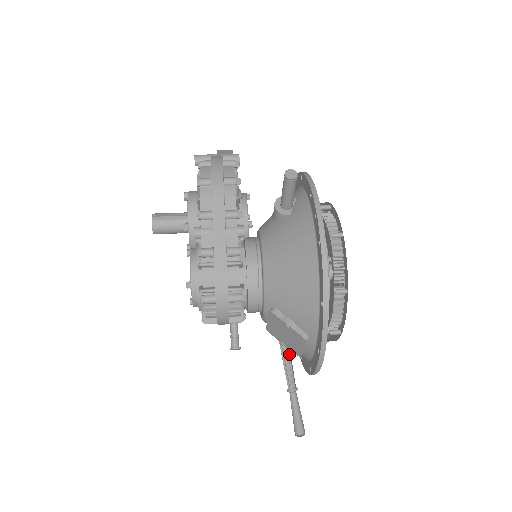
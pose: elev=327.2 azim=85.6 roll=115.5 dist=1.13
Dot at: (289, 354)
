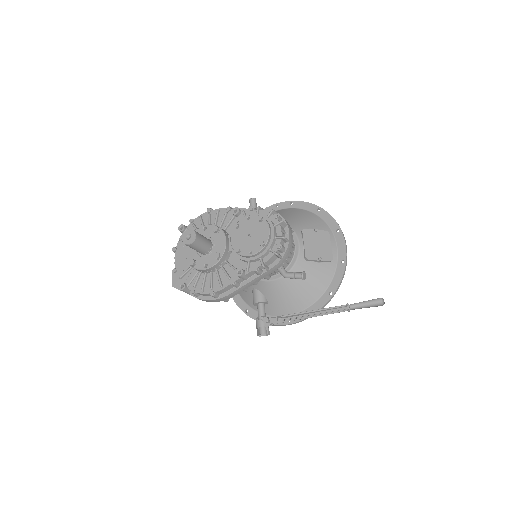
Dot at: occluded
